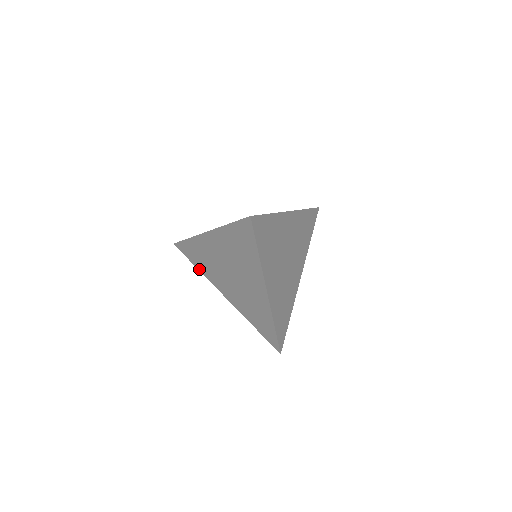
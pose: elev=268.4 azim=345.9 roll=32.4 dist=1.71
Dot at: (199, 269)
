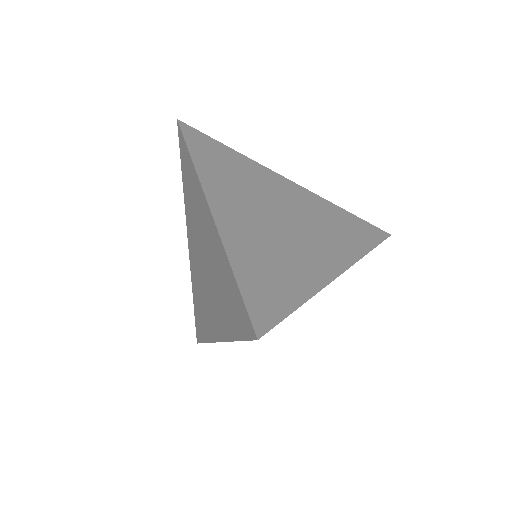
Dot at: (183, 185)
